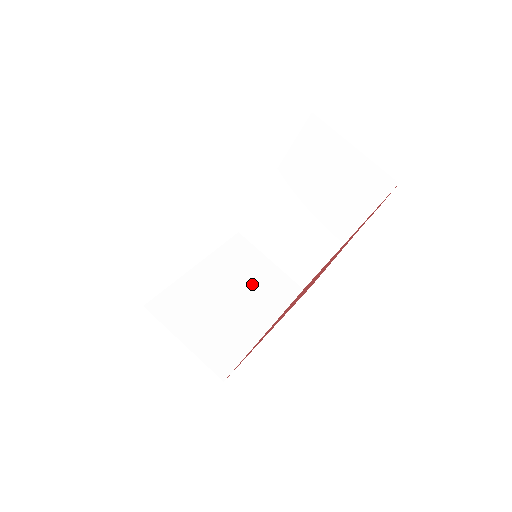
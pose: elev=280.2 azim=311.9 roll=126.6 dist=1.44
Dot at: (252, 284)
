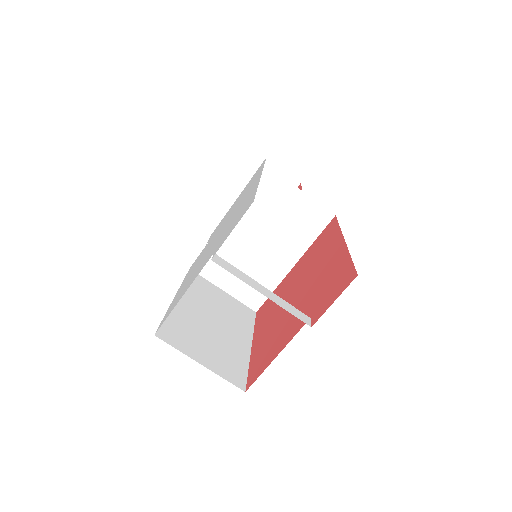
Dot at: (279, 224)
